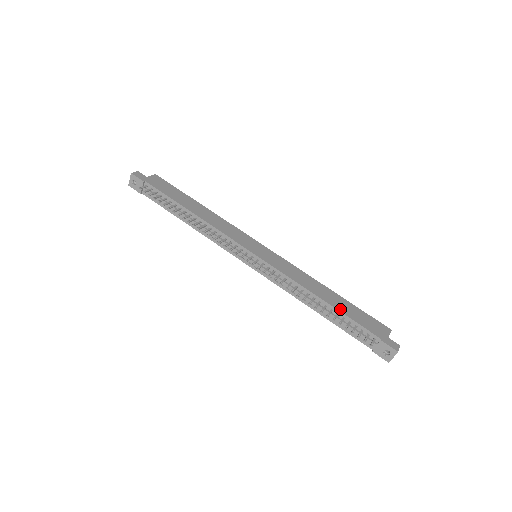
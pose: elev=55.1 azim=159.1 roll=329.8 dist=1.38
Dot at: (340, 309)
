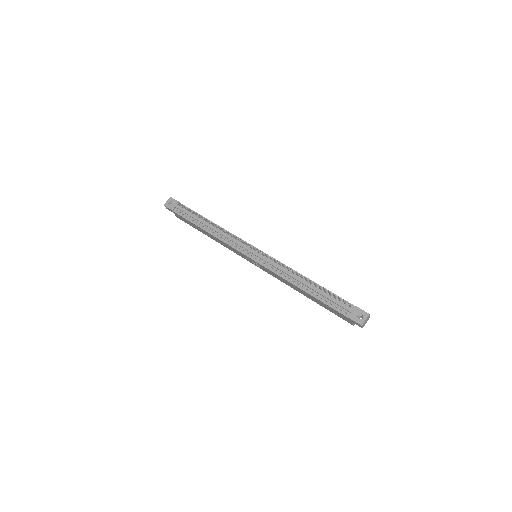
Dot at: (322, 287)
